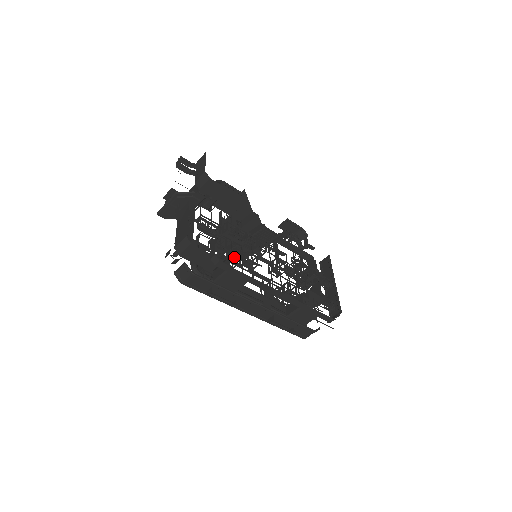
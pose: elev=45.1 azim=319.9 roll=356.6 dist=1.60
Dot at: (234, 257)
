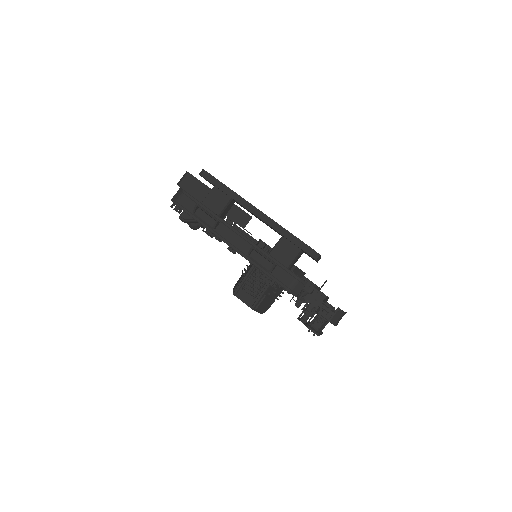
Dot at: occluded
